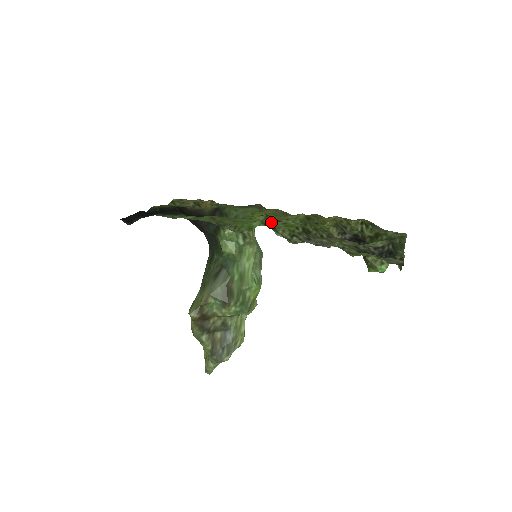
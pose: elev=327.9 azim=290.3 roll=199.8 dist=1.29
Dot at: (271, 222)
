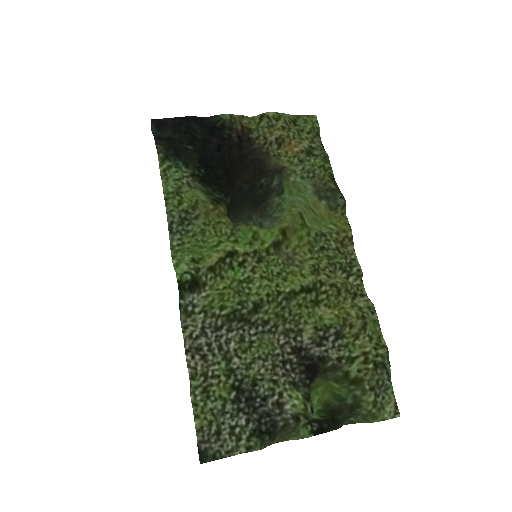
Dot at: (215, 273)
